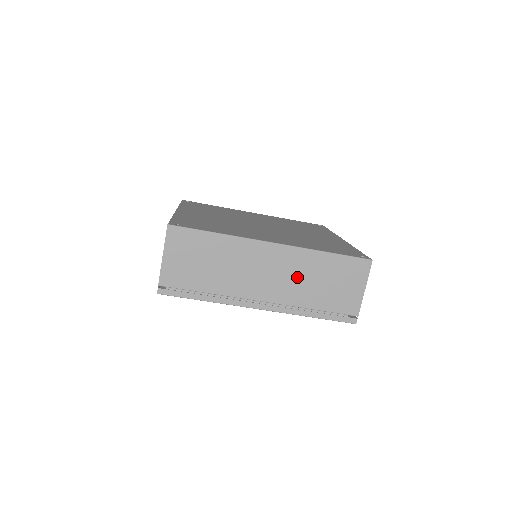
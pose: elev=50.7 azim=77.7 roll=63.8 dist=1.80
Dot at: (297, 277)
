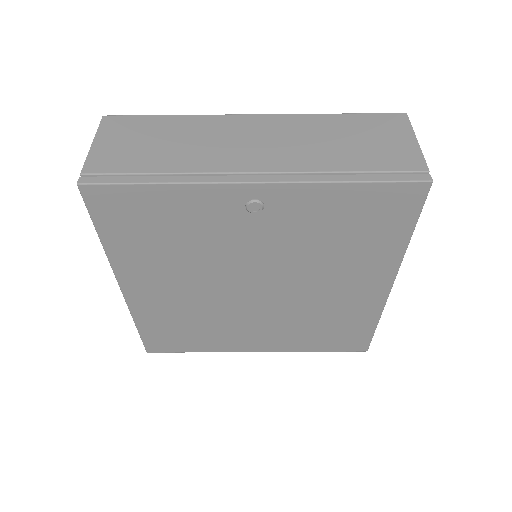
Dot at: (302, 140)
